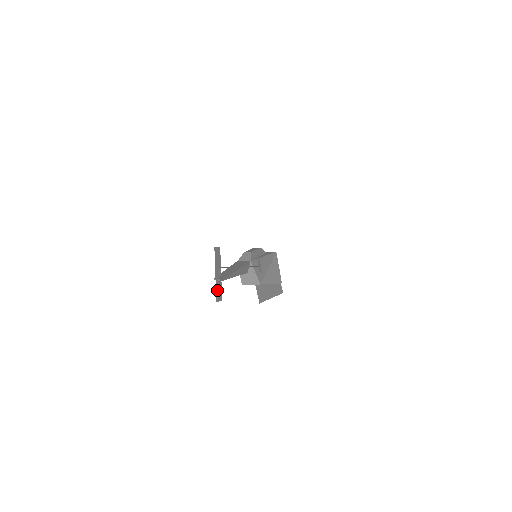
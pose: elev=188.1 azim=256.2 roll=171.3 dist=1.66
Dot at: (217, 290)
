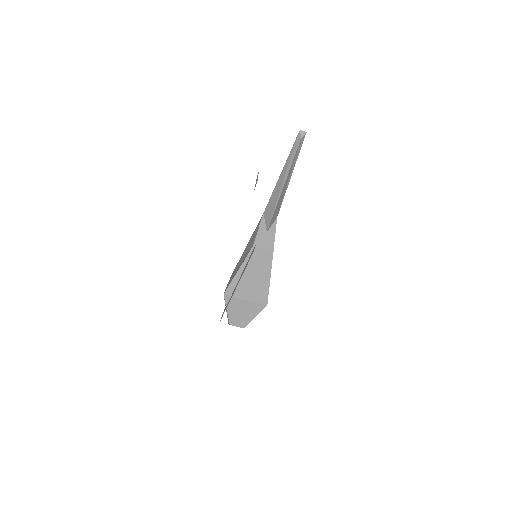
Dot at: occluded
